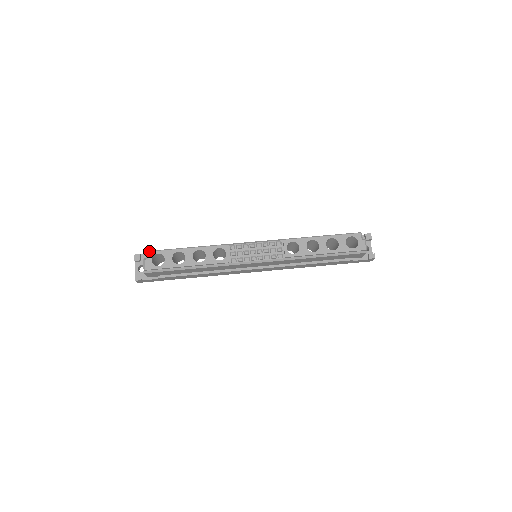
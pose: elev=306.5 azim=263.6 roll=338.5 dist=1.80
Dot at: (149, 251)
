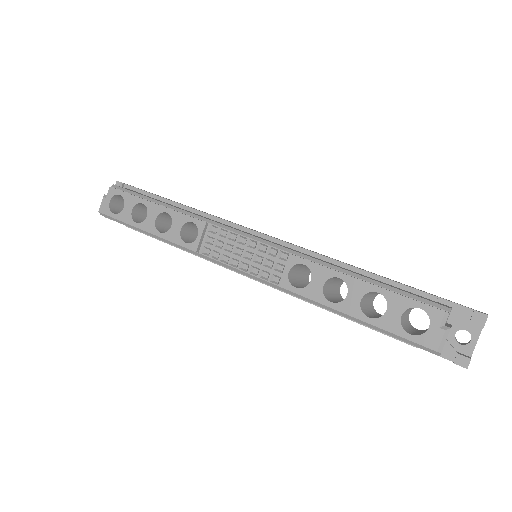
Dot at: (112, 186)
